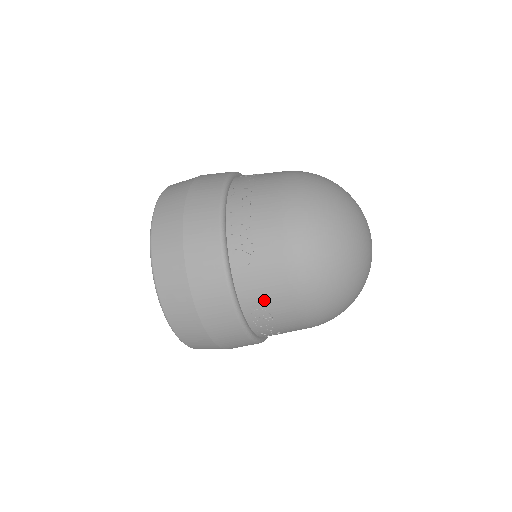
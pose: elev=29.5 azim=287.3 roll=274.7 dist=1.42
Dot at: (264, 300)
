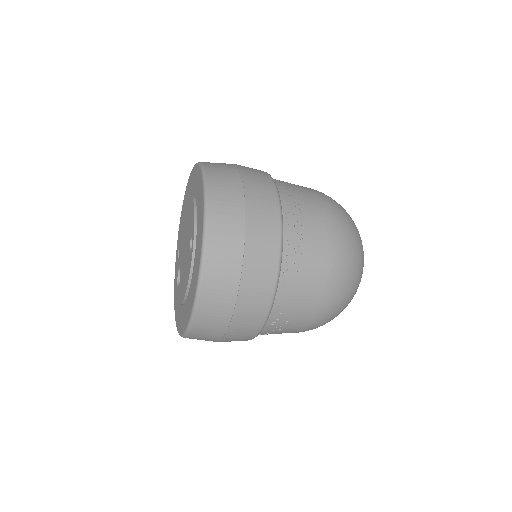
Dot at: (294, 306)
